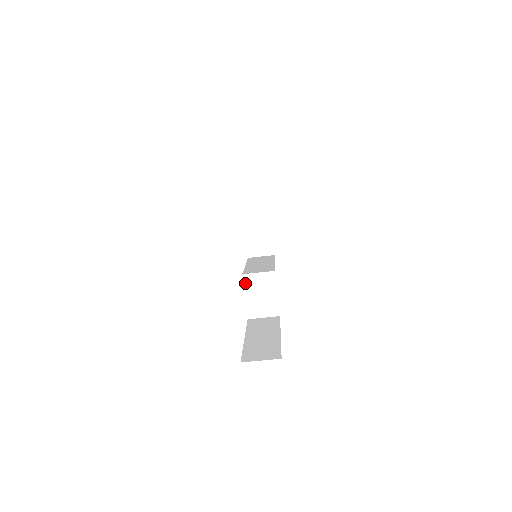
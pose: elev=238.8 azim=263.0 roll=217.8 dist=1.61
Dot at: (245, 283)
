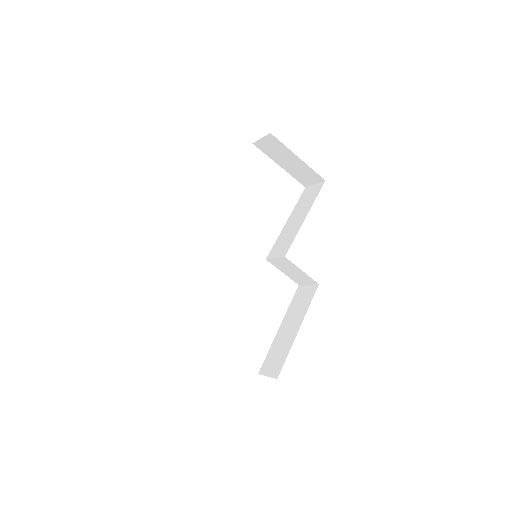
Dot at: (273, 264)
